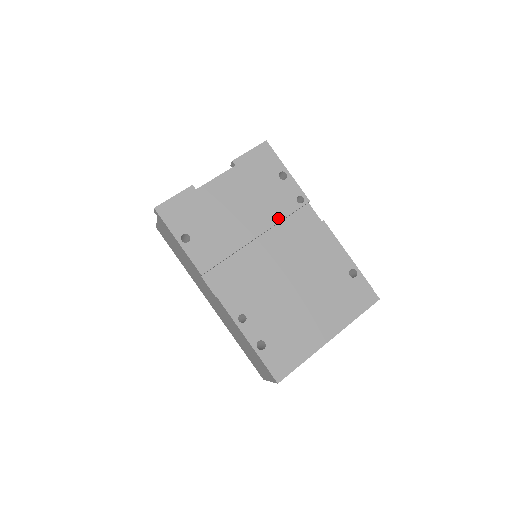
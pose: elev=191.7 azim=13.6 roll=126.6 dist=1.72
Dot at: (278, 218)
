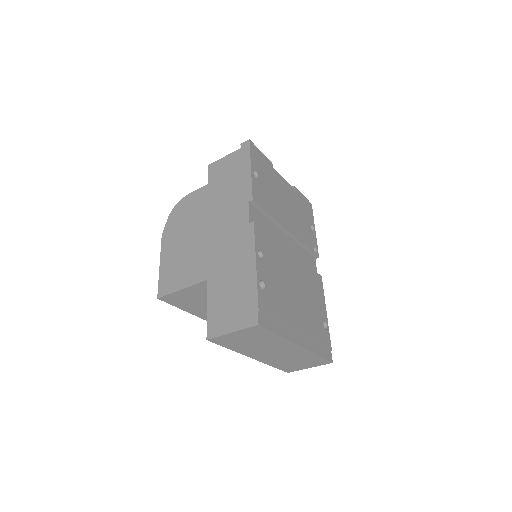
Dot at: (302, 240)
